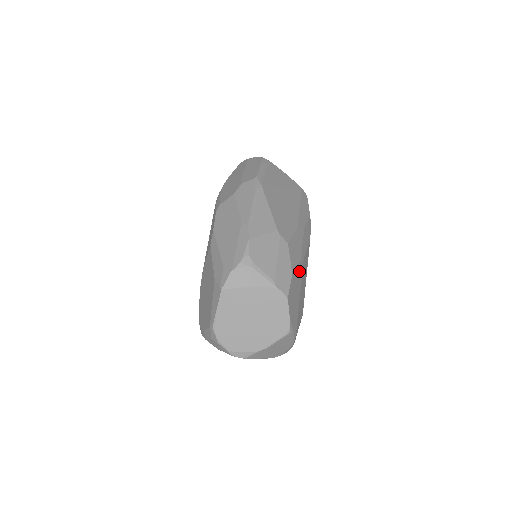
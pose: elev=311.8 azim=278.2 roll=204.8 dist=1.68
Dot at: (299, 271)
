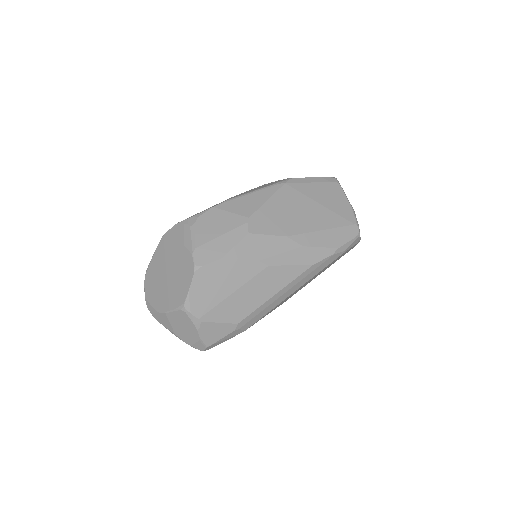
Dot at: (246, 268)
